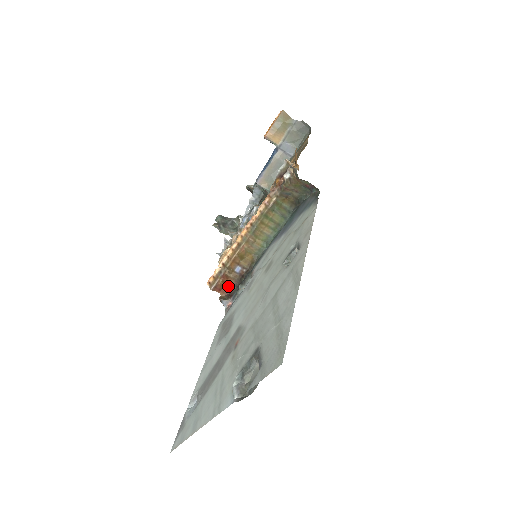
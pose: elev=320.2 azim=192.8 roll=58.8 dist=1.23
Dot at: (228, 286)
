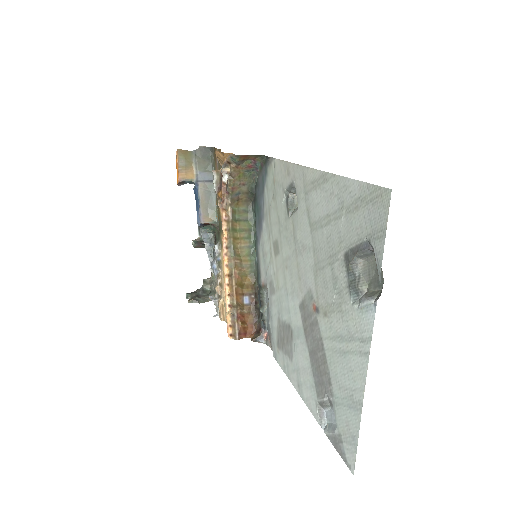
Dot at: (250, 324)
